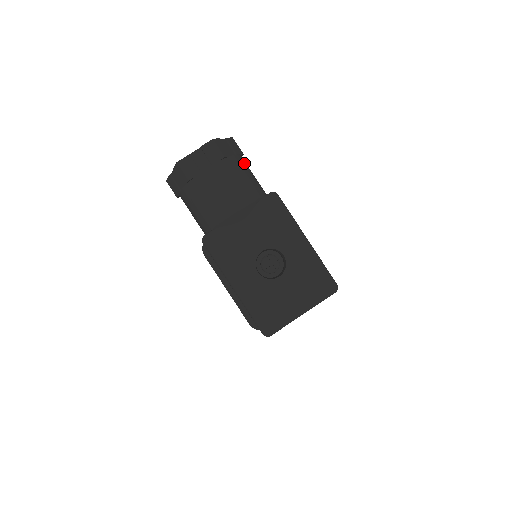
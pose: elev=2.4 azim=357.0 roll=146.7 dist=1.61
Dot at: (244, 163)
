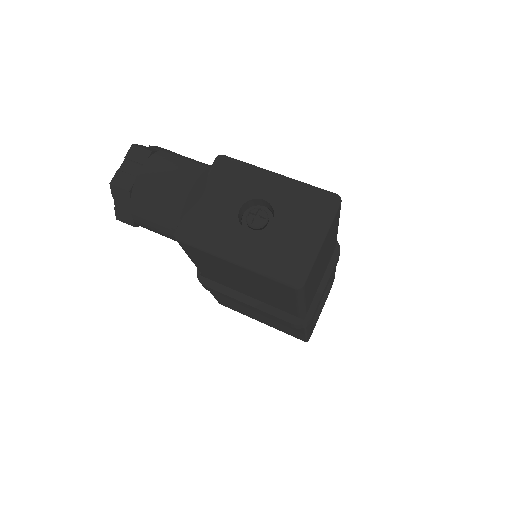
Dot at: occluded
